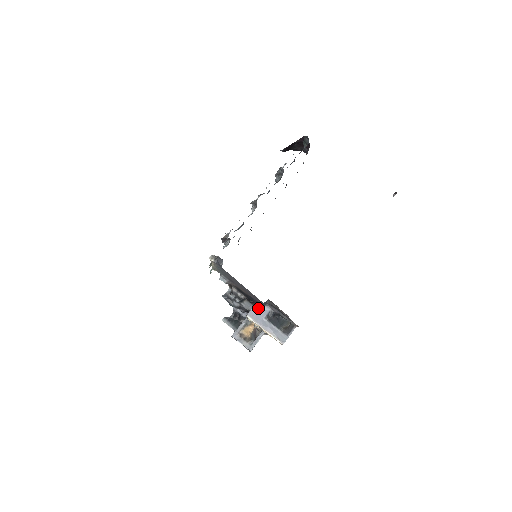
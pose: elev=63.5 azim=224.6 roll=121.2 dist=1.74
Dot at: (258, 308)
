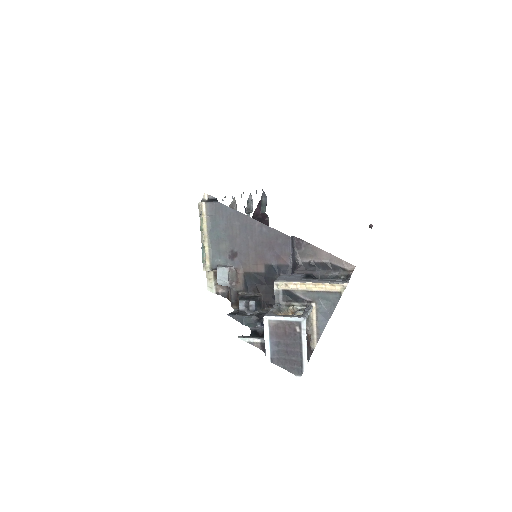
Dot at: (286, 276)
